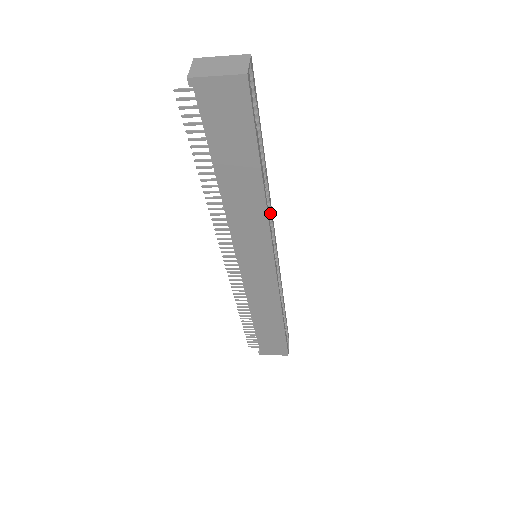
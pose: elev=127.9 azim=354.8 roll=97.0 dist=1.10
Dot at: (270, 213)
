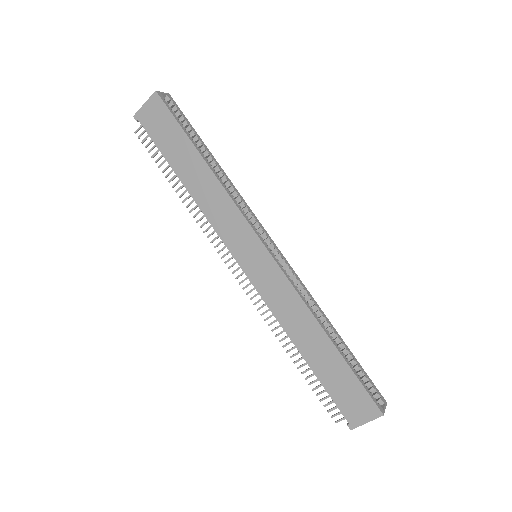
Dot at: (244, 204)
